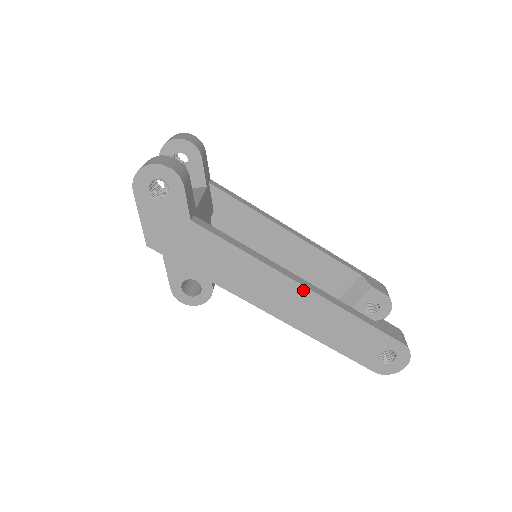
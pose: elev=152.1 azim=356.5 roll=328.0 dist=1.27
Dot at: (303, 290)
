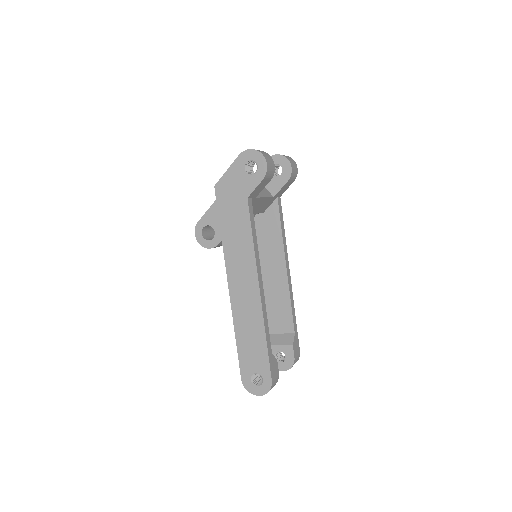
Dot at: (257, 293)
